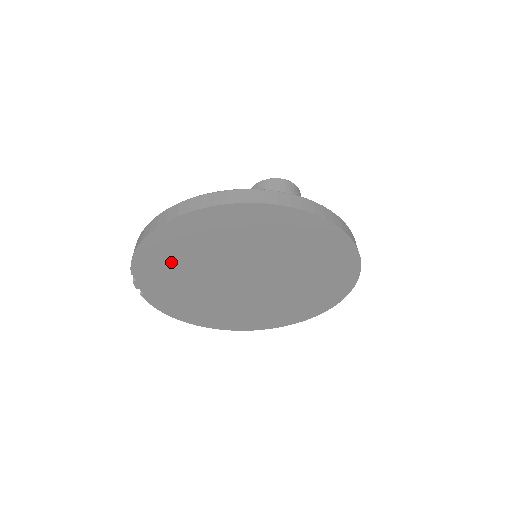
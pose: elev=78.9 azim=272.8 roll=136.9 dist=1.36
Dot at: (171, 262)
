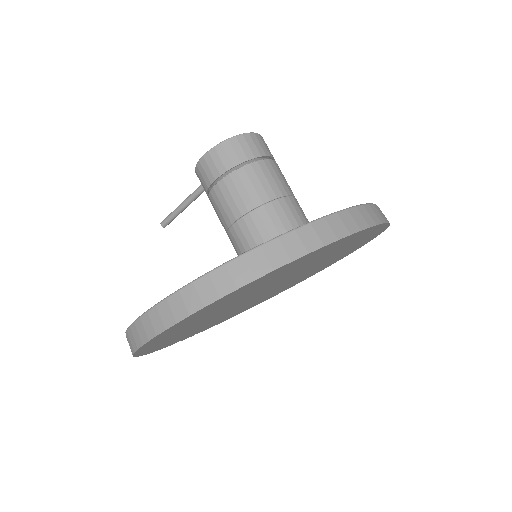
Dot at: occluded
